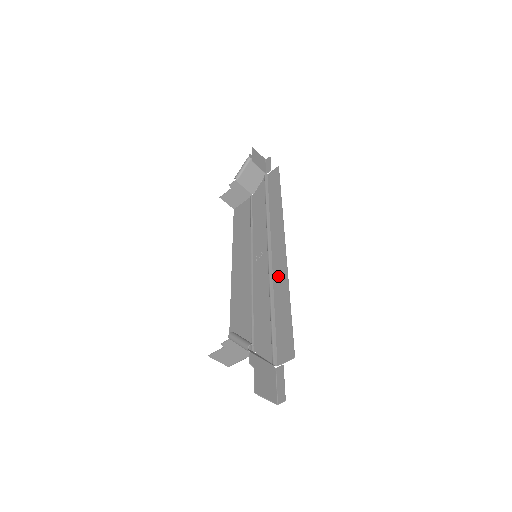
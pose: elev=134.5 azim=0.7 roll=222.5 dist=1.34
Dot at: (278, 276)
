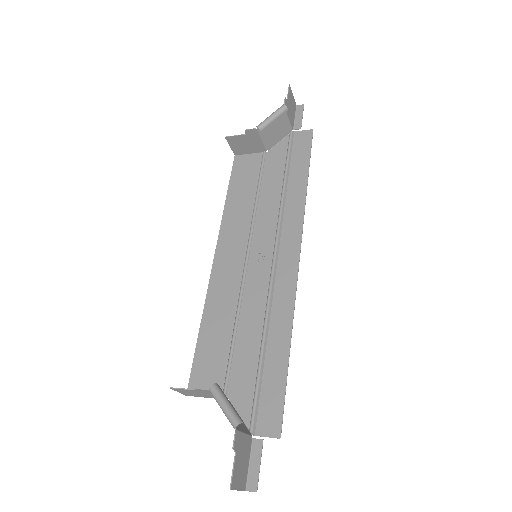
Dot at: (280, 304)
